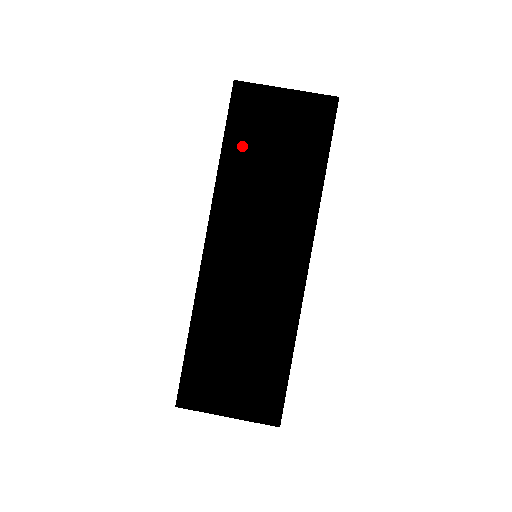
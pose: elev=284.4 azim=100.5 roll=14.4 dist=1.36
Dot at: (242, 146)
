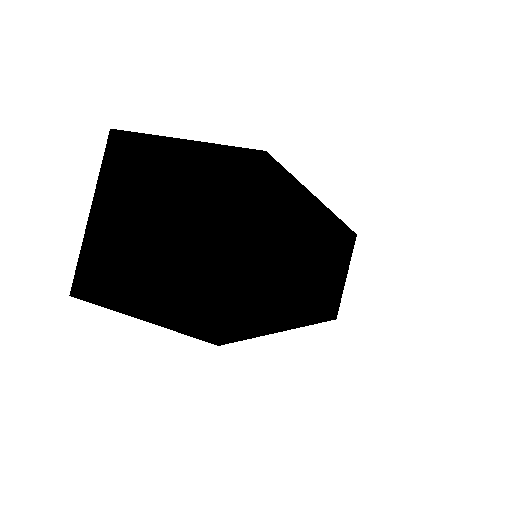
Dot at: occluded
